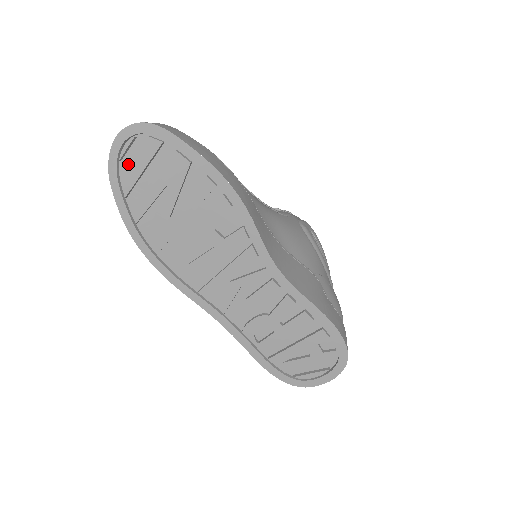
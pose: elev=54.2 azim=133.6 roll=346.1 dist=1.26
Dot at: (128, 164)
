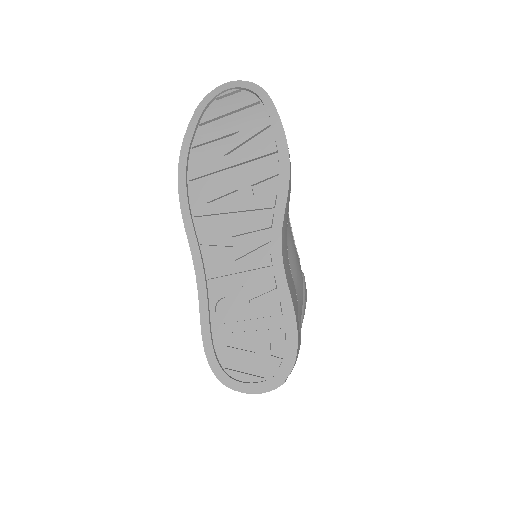
Dot at: (220, 105)
